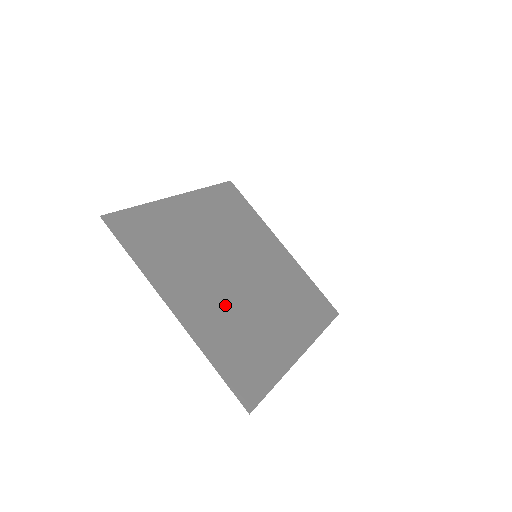
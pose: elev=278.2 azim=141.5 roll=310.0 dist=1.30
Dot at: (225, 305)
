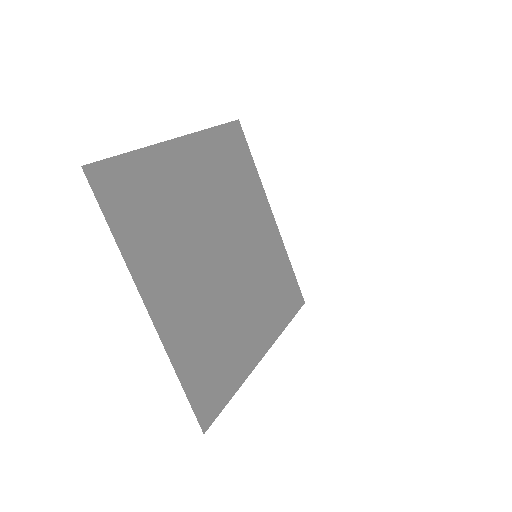
Dot at: (204, 298)
